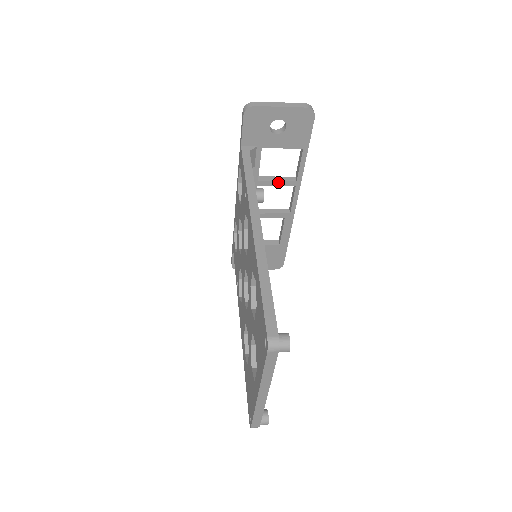
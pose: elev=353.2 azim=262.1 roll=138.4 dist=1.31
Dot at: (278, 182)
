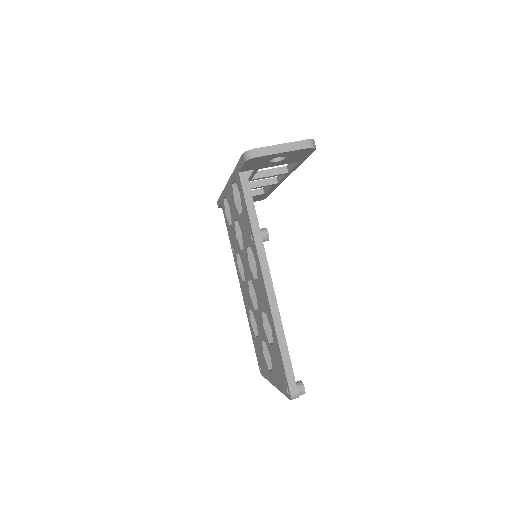
Dot at: (270, 176)
